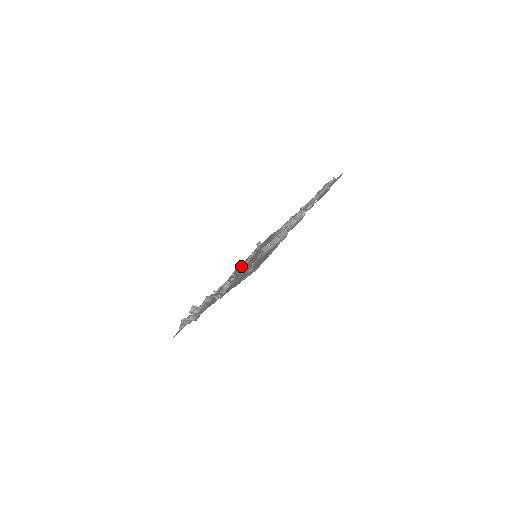
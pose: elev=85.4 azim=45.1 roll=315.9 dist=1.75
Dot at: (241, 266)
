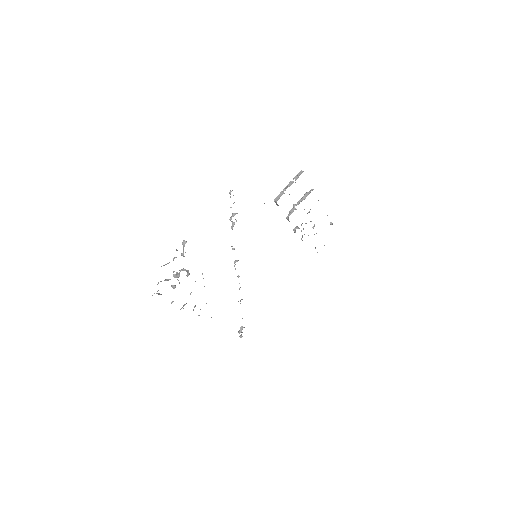
Dot at: occluded
